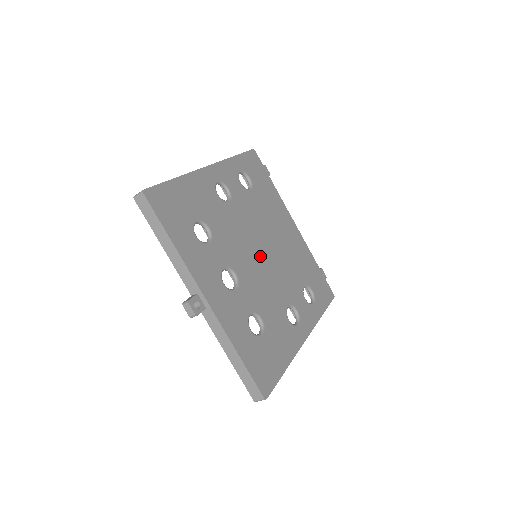
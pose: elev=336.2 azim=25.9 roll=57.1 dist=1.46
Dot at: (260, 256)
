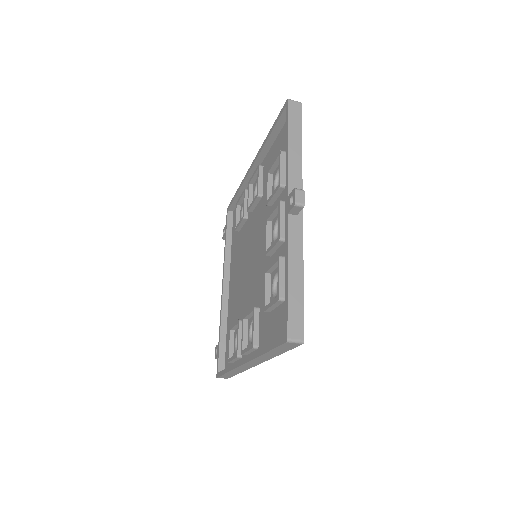
Dot at: occluded
